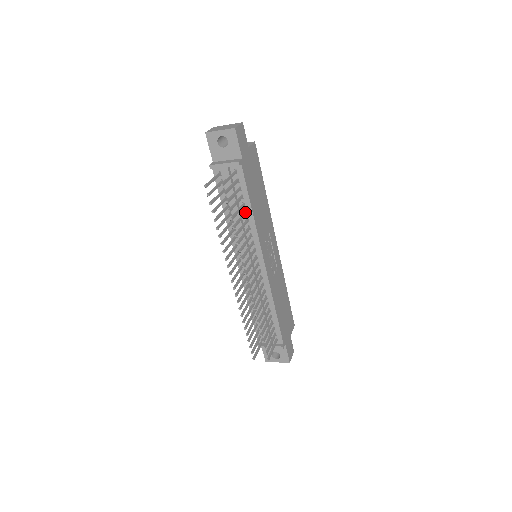
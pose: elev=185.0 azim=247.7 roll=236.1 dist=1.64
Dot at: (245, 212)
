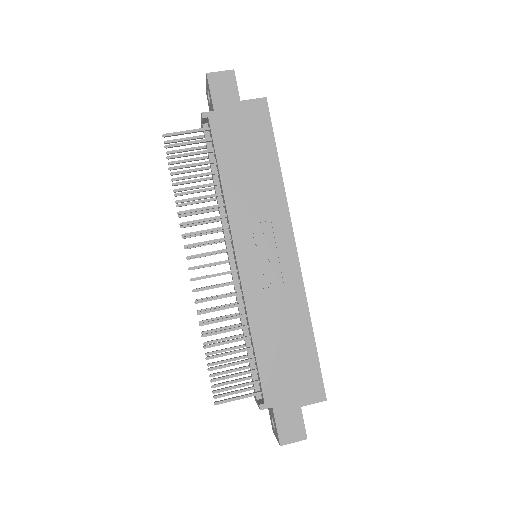
Dot at: (216, 182)
